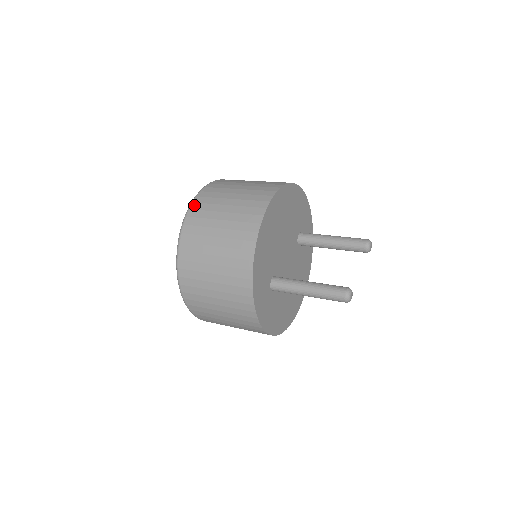
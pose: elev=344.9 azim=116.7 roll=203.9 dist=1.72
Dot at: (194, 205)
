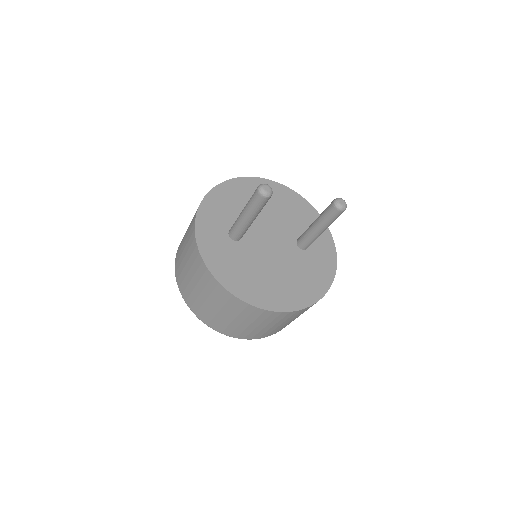
Dot at: occluded
